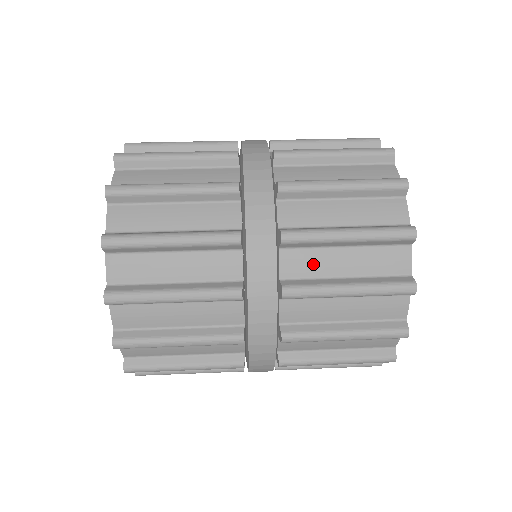
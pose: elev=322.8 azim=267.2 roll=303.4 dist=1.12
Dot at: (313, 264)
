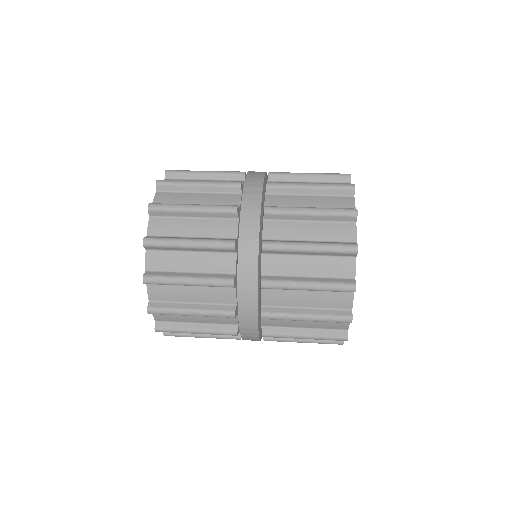
Dot at: (283, 322)
